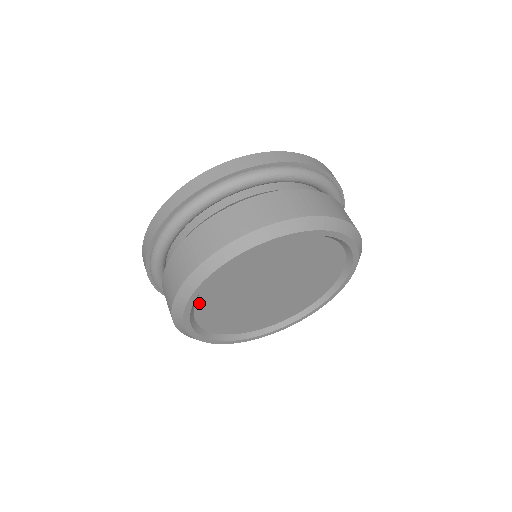
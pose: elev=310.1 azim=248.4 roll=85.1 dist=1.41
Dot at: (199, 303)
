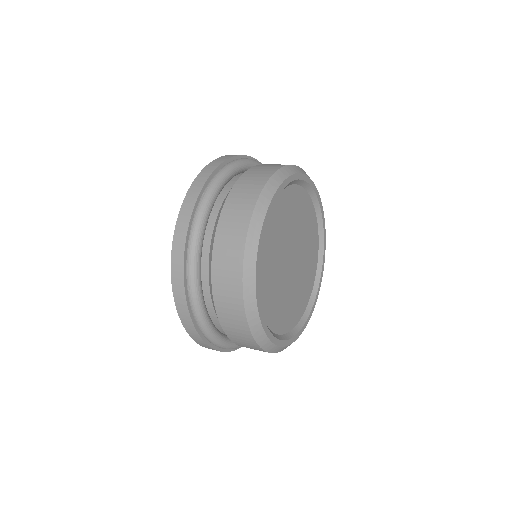
Dot at: (263, 309)
